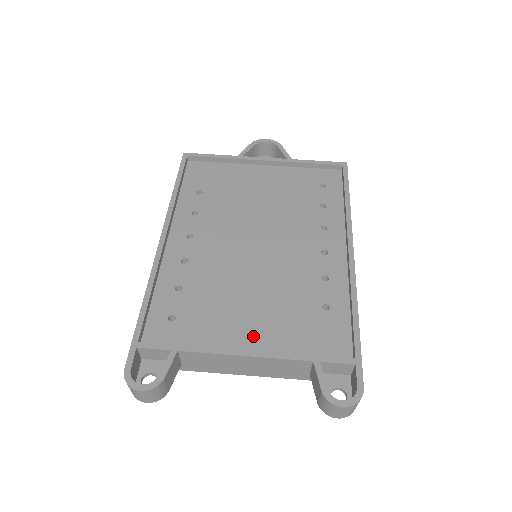
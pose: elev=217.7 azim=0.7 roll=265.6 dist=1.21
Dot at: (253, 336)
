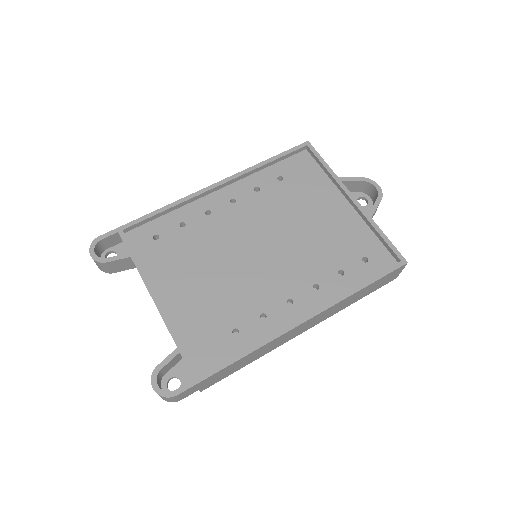
Dot at: (176, 296)
